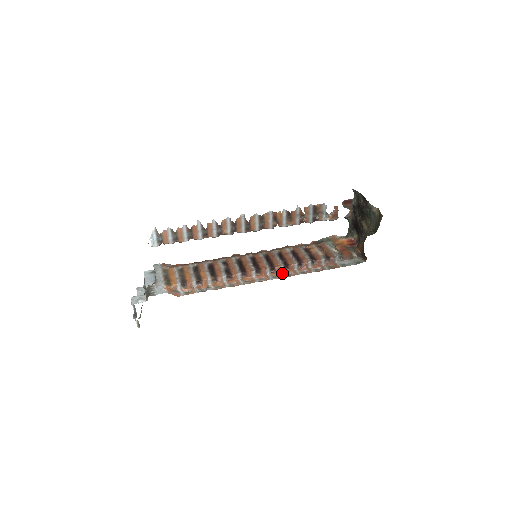
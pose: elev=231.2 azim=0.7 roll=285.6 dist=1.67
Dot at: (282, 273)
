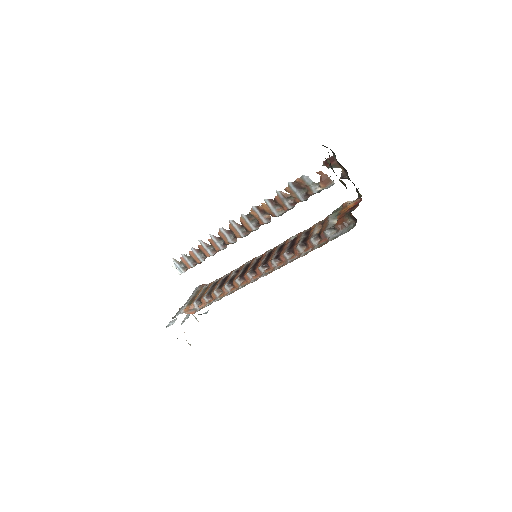
Dot at: (274, 267)
